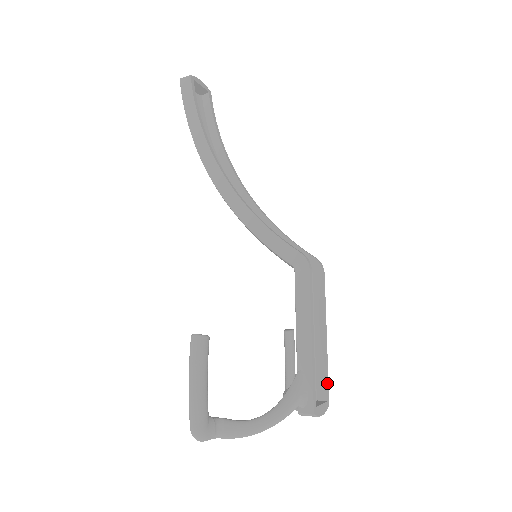
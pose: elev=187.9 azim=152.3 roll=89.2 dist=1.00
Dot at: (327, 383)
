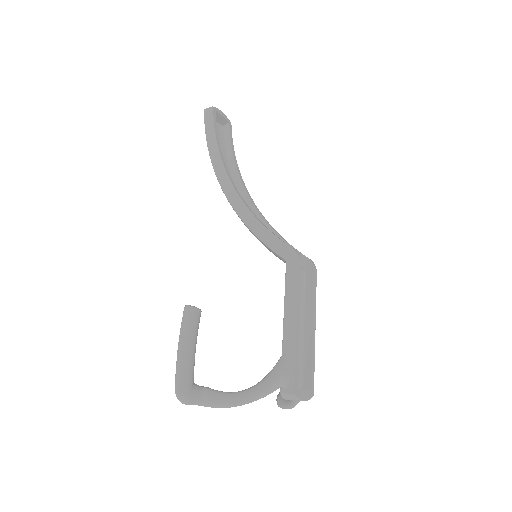
Dot at: (313, 373)
